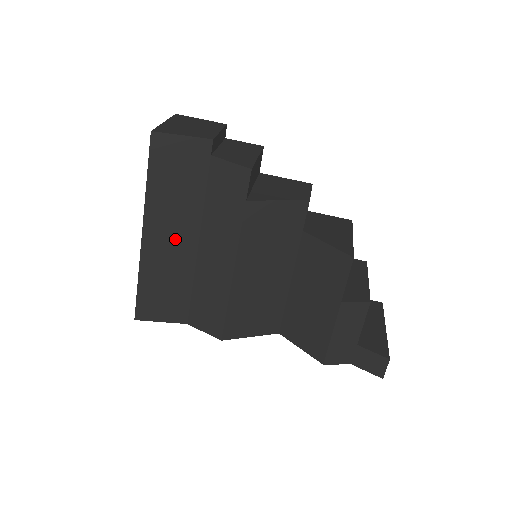
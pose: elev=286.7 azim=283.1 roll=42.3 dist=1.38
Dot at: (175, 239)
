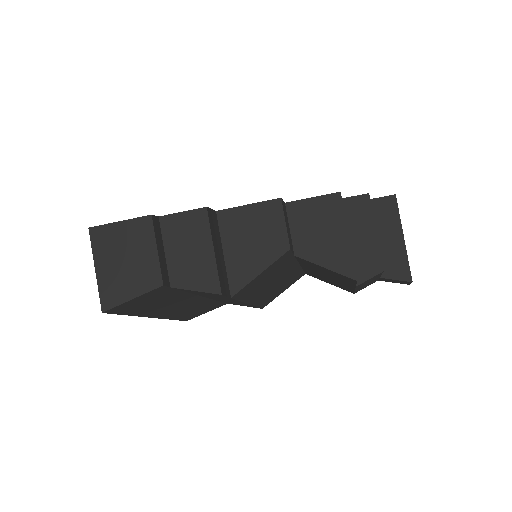
Dot at: (182, 306)
